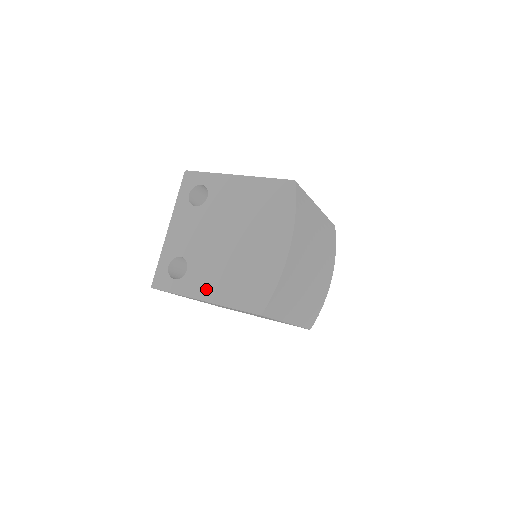
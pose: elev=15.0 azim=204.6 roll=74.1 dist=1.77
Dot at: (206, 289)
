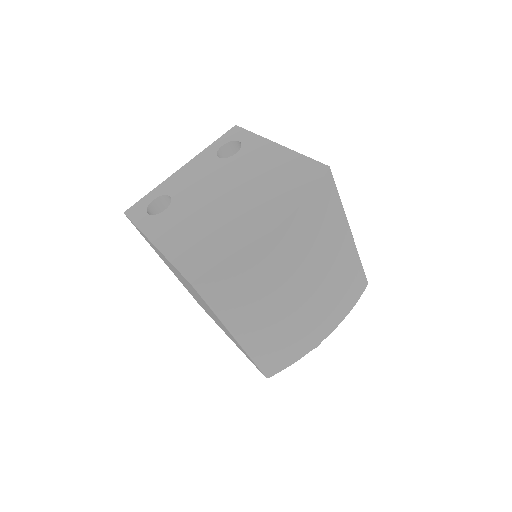
Dot at: (165, 235)
